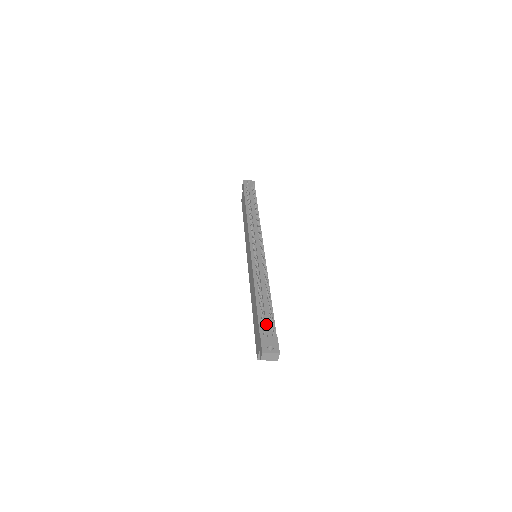
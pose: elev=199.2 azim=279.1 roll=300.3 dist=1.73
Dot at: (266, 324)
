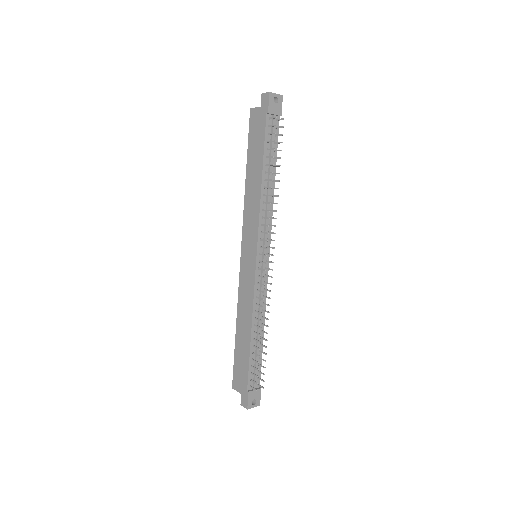
Dot at: (255, 375)
